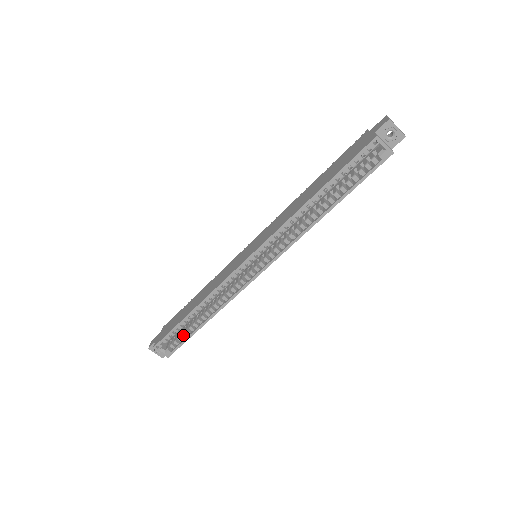
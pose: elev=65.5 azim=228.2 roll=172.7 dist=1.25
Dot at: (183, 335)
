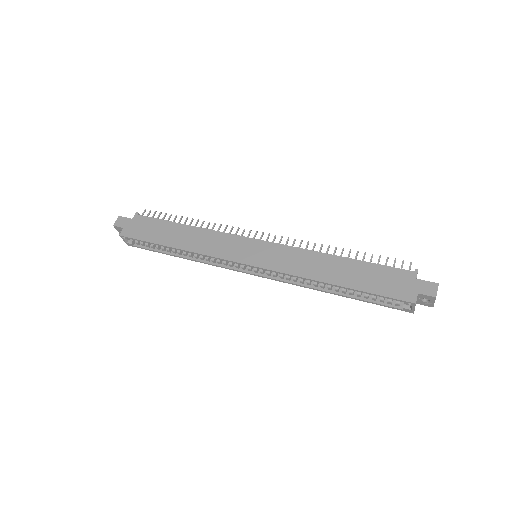
Dot at: (152, 246)
